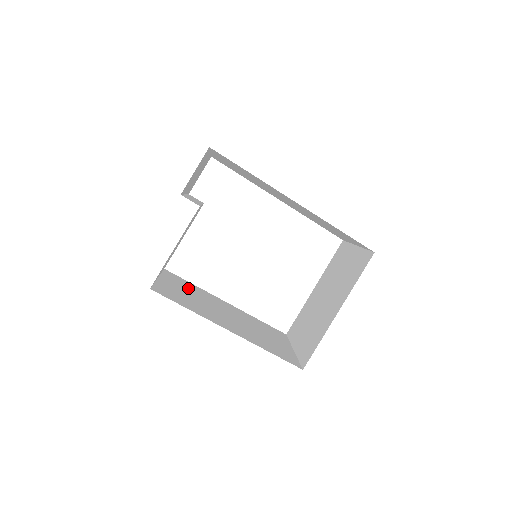
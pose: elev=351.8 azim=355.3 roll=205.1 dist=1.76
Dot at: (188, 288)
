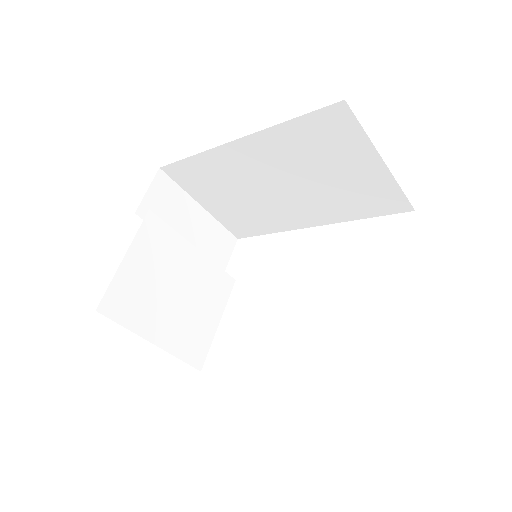
Dot at: occluded
